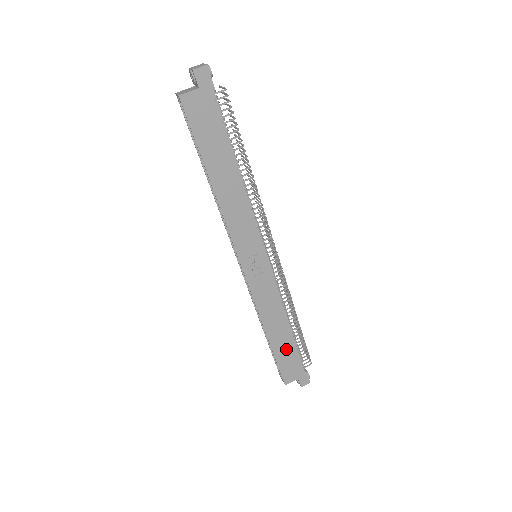
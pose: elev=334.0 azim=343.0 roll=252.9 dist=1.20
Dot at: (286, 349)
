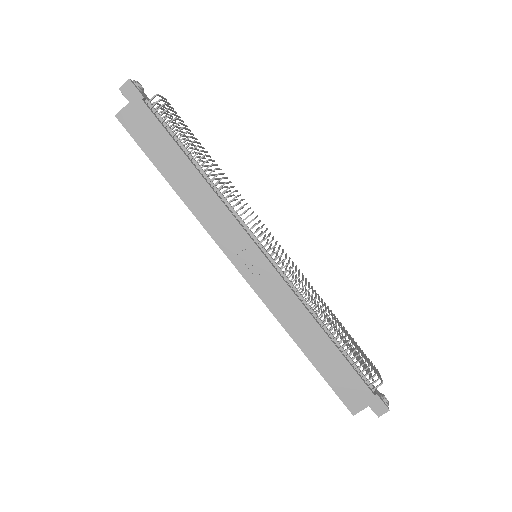
Dot at: (334, 365)
